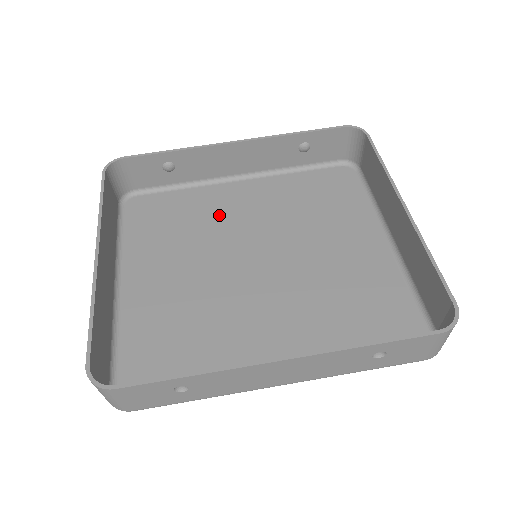
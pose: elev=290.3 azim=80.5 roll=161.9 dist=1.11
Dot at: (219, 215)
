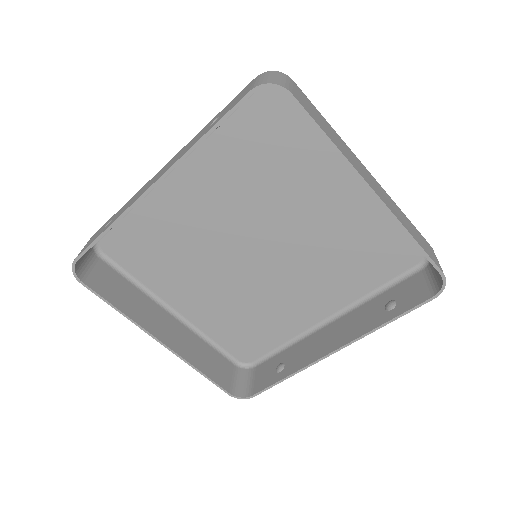
Dot at: (189, 222)
